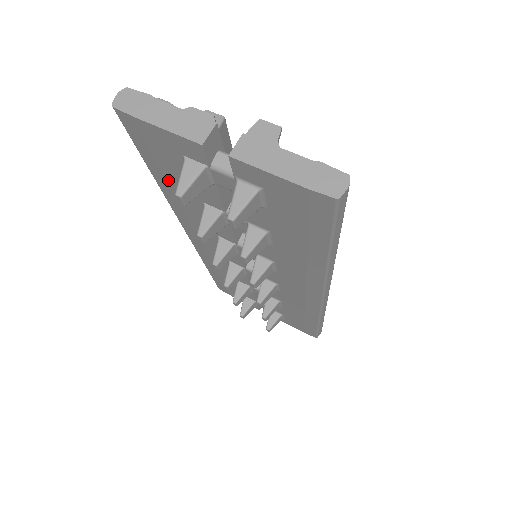
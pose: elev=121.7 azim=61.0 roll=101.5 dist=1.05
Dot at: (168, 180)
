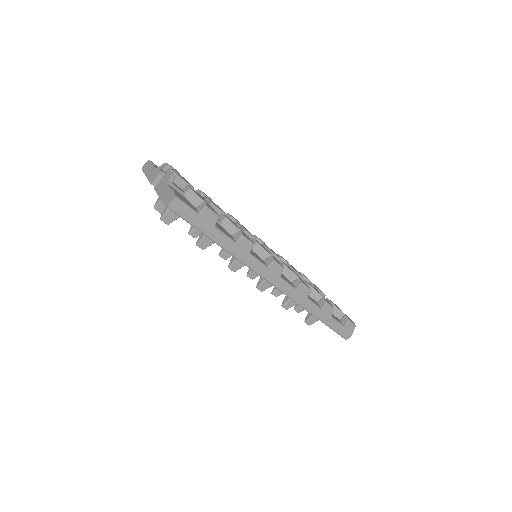
Dot at: occluded
